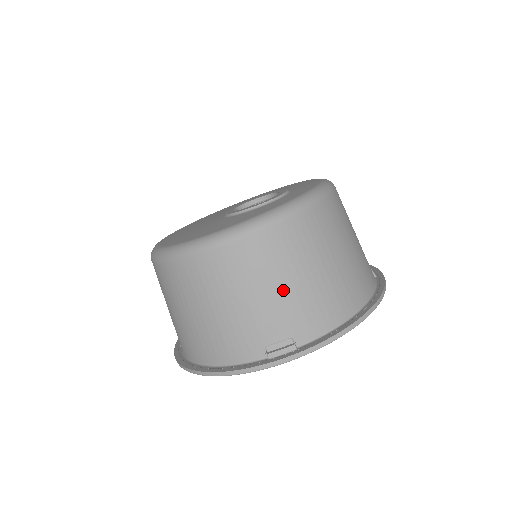
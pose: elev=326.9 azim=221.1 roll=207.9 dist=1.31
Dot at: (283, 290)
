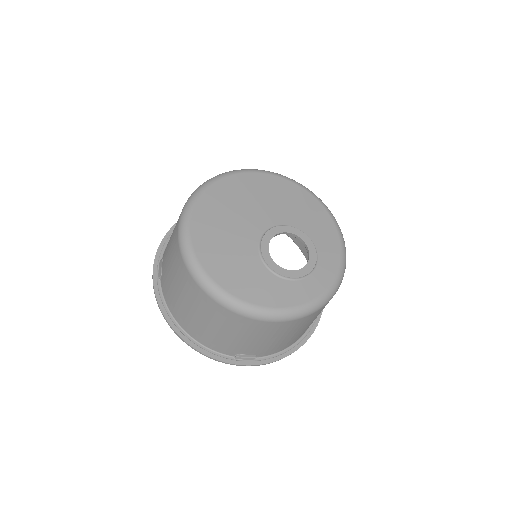
Dot at: (272, 341)
